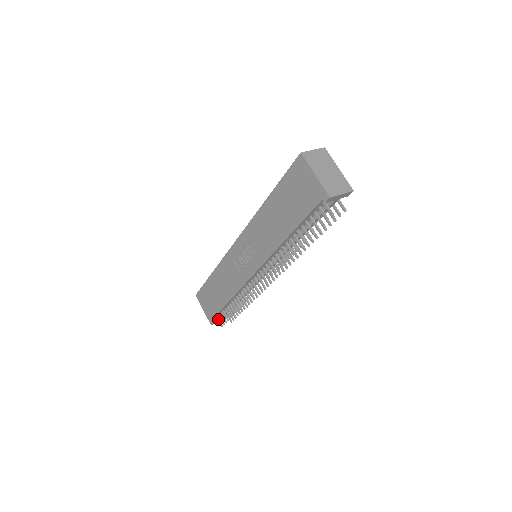
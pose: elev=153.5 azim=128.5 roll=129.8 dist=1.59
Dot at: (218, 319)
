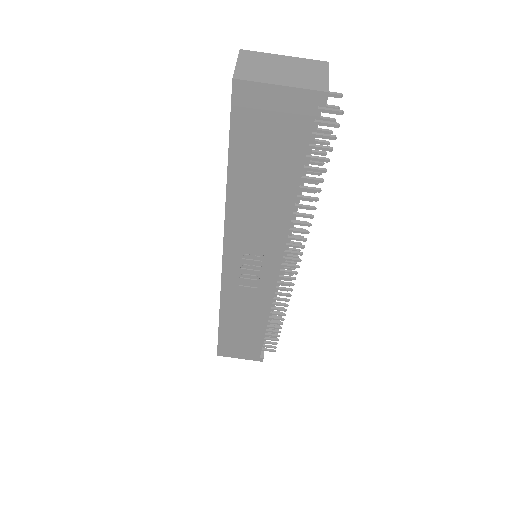
Dot at: (264, 350)
